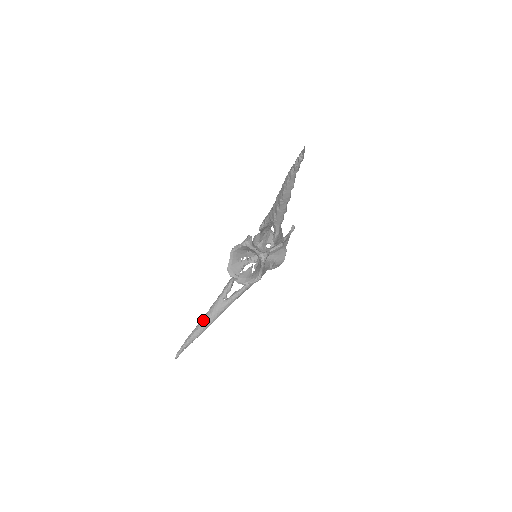
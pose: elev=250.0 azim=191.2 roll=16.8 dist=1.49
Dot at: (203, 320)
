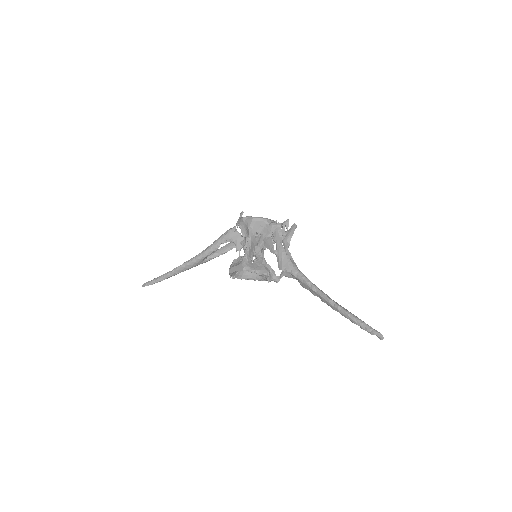
Dot at: (179, 271)
